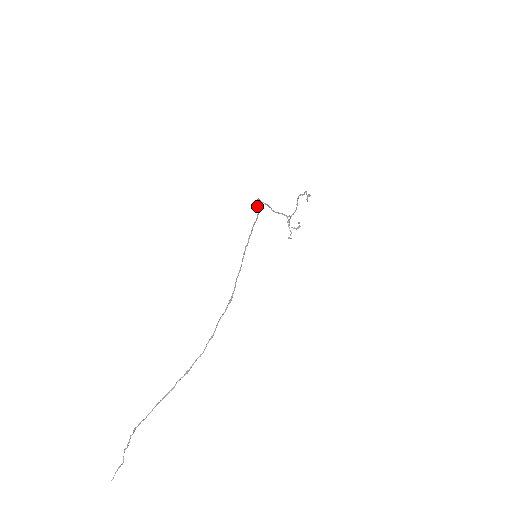
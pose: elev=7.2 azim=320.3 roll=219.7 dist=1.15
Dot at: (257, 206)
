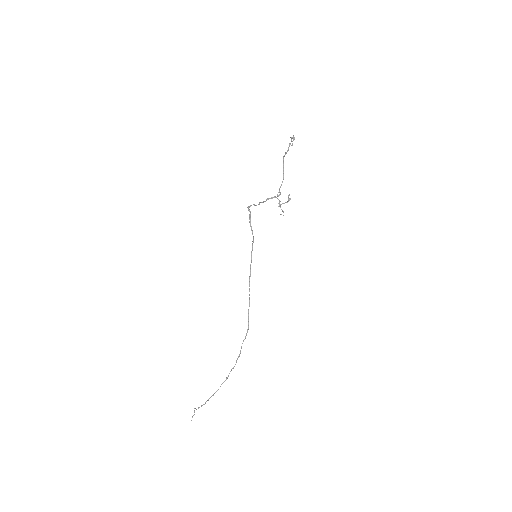
Dot at: occluded
